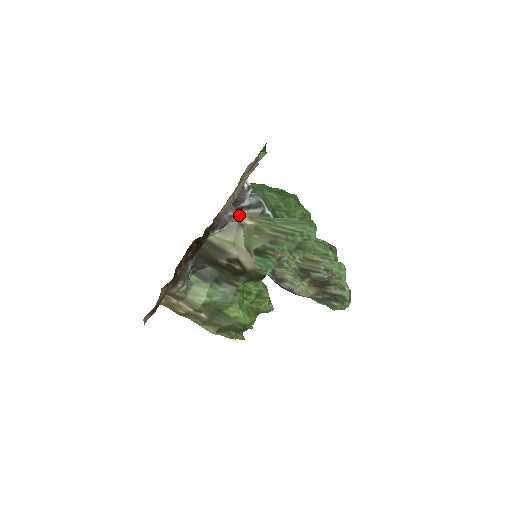
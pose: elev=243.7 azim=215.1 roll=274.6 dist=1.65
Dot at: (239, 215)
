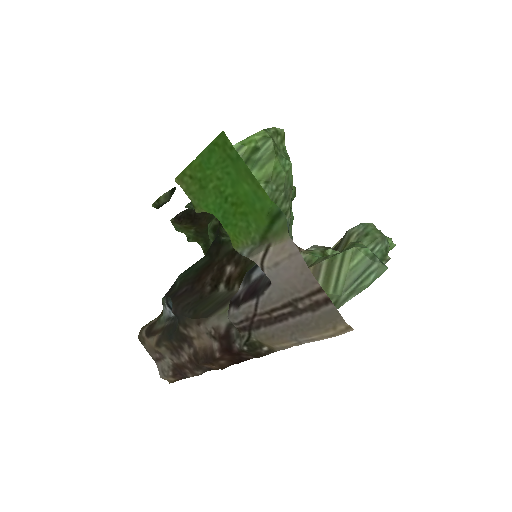
Dot at: occluded
